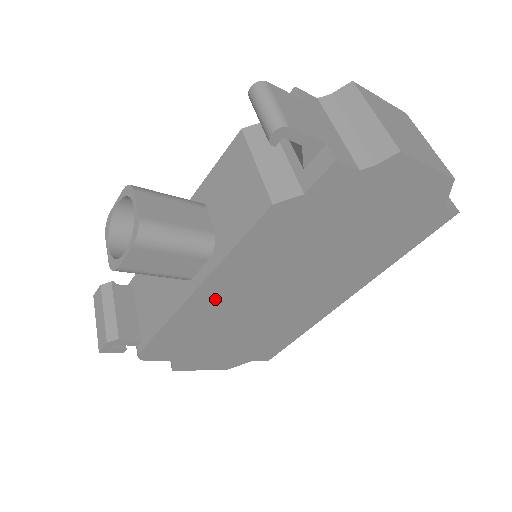
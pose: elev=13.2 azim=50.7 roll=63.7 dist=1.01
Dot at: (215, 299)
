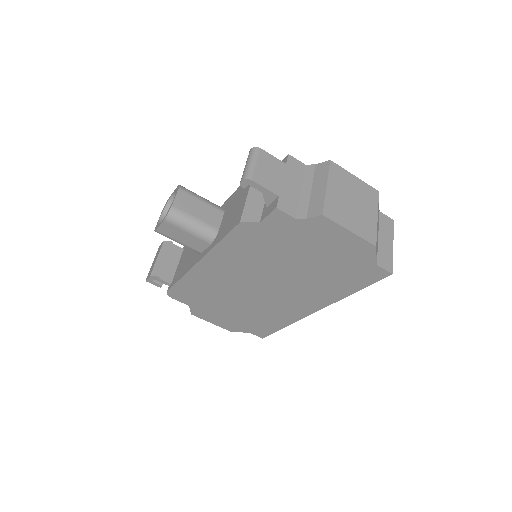
Dot at: (213, 272)
